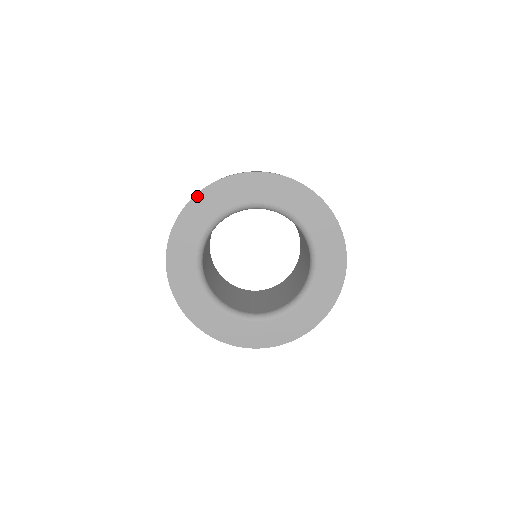
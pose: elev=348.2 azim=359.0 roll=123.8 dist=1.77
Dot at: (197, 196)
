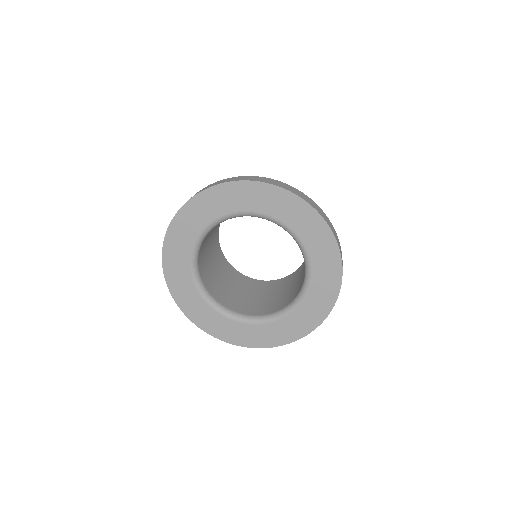
Dot at: (172, 223)
